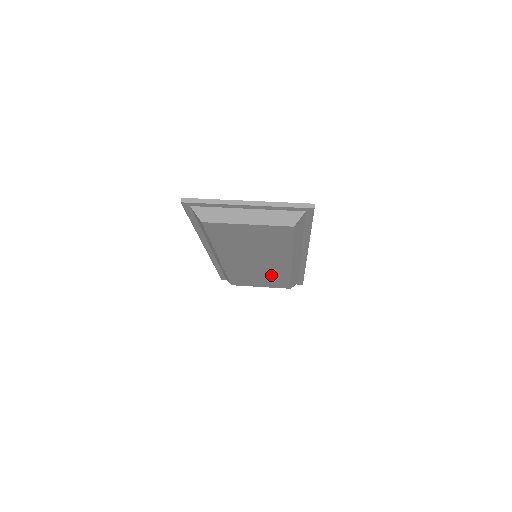
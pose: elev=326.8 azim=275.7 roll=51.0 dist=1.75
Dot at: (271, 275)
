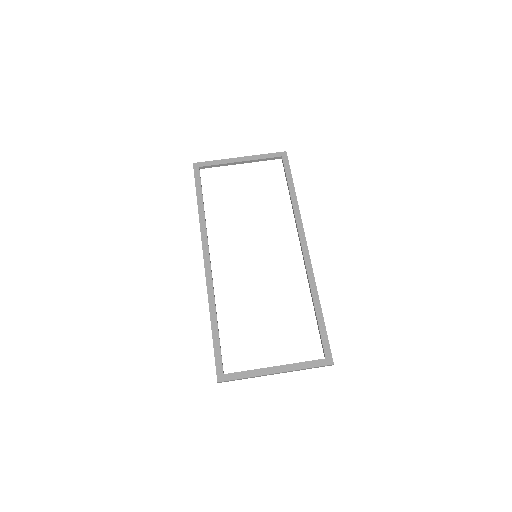
Dot at: occluded
